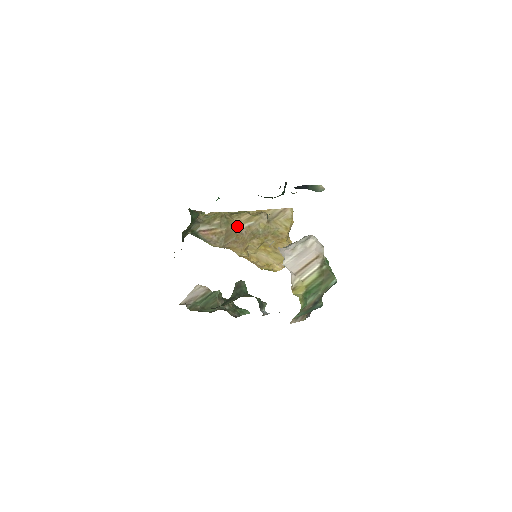
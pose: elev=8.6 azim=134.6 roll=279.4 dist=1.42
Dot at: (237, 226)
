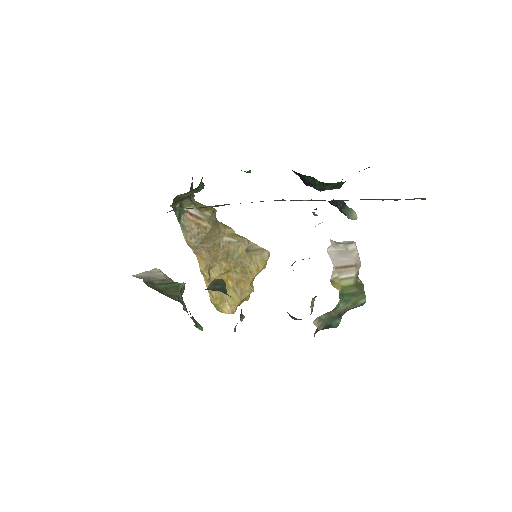
Dot at: (220, 234)
